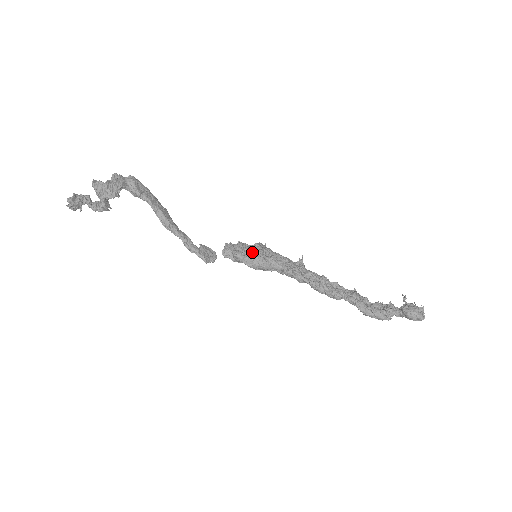
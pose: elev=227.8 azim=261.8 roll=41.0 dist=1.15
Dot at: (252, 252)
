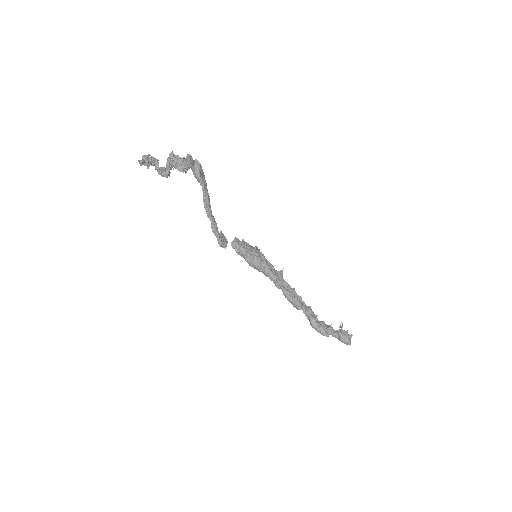
Dot at: (252, 252)
